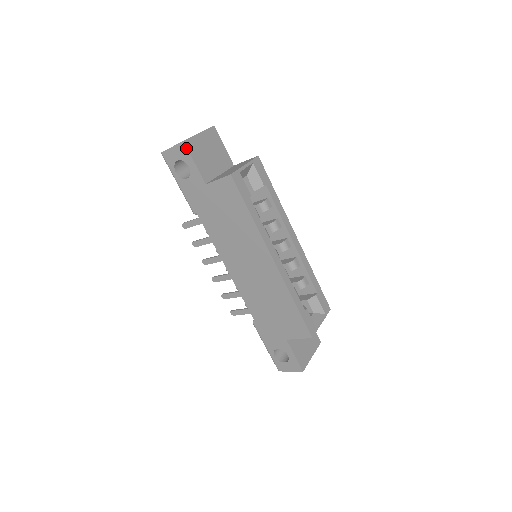
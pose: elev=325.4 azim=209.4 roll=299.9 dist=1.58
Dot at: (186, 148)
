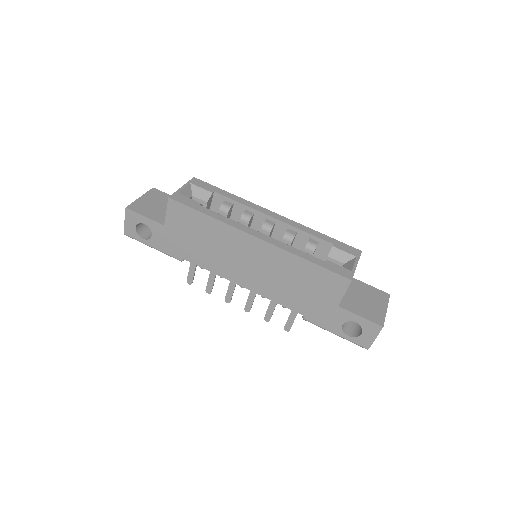
Dot at: (131, 211)
